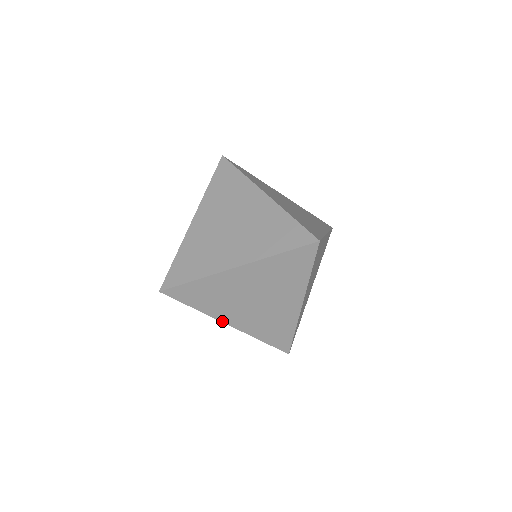
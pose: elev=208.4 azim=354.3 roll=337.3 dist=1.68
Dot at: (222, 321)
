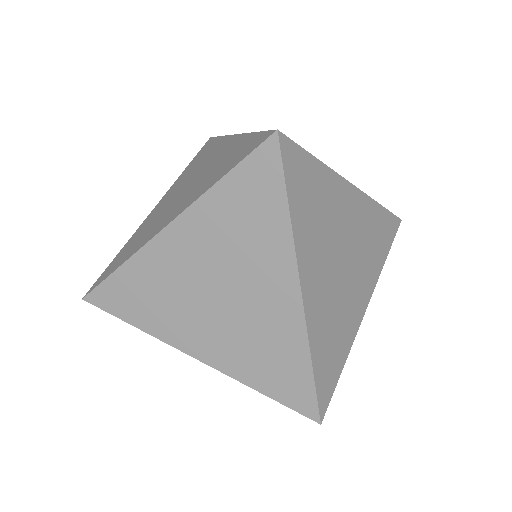
Dot at: occluded
